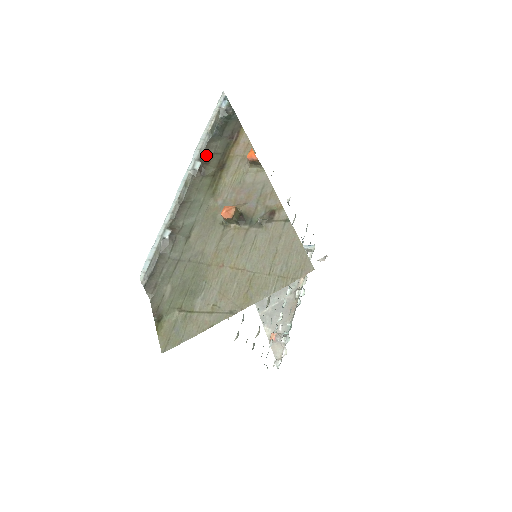
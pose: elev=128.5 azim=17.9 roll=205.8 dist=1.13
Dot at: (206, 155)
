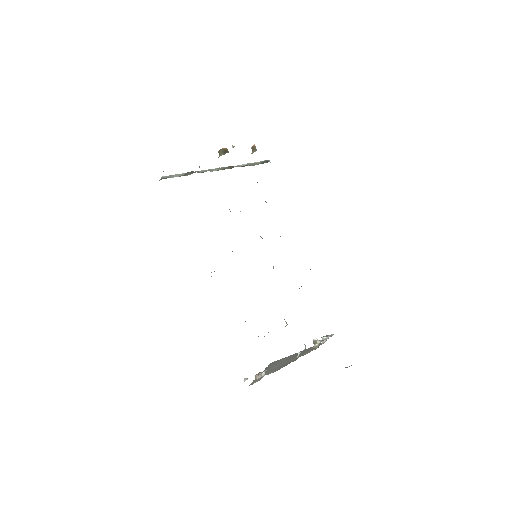
Dot at: occluded
